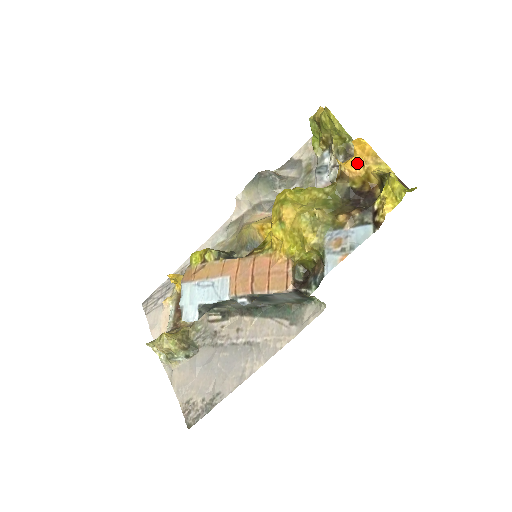
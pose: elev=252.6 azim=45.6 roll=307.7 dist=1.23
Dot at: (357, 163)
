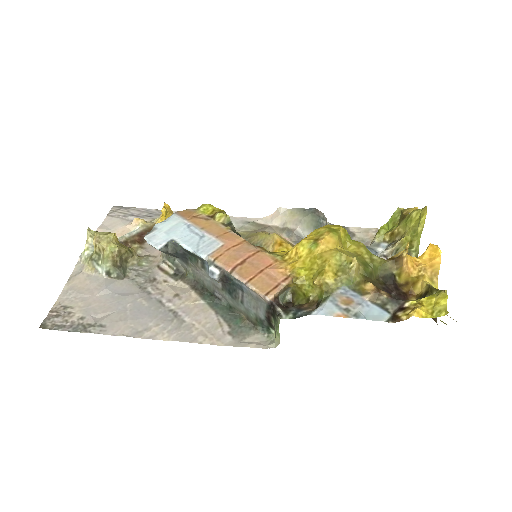
Dot at: (416, 264)
